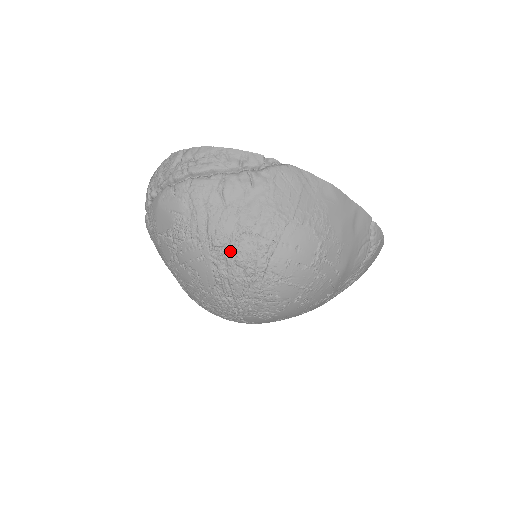
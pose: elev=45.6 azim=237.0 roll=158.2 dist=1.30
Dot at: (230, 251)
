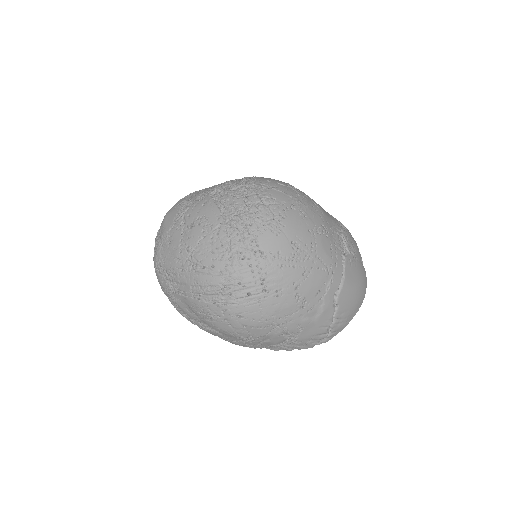
Dot at: (224, 188)
